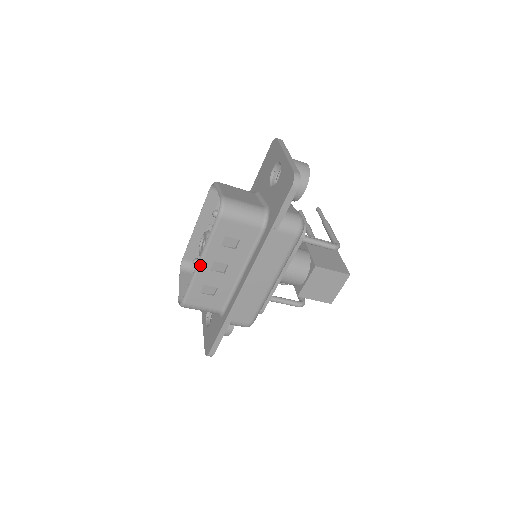
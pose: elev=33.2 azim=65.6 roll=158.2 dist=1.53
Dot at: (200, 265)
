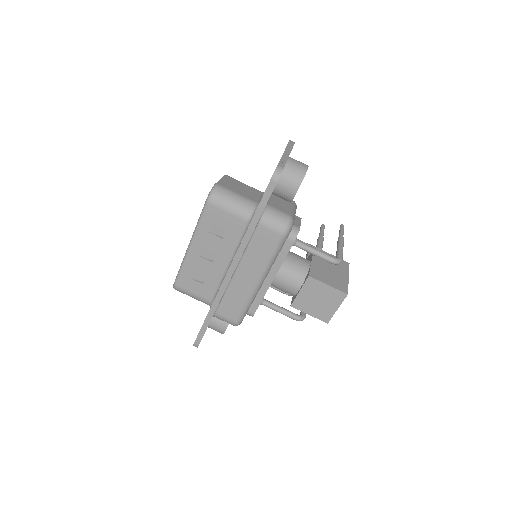
Dot at: (190, 248)
